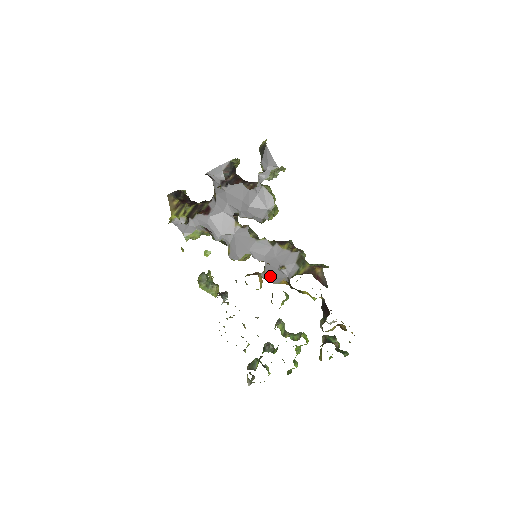
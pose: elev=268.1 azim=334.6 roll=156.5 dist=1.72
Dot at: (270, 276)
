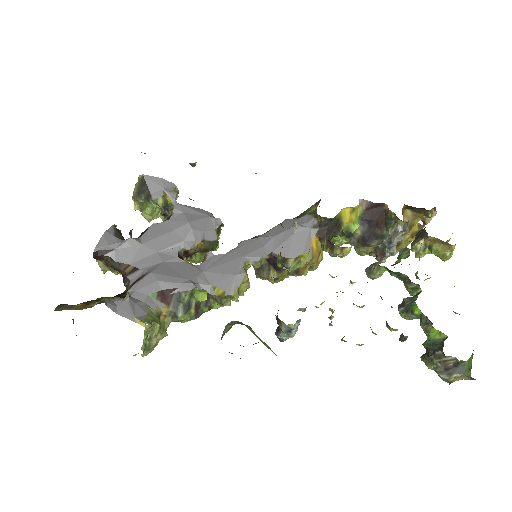
Dot at: (295, 255)
